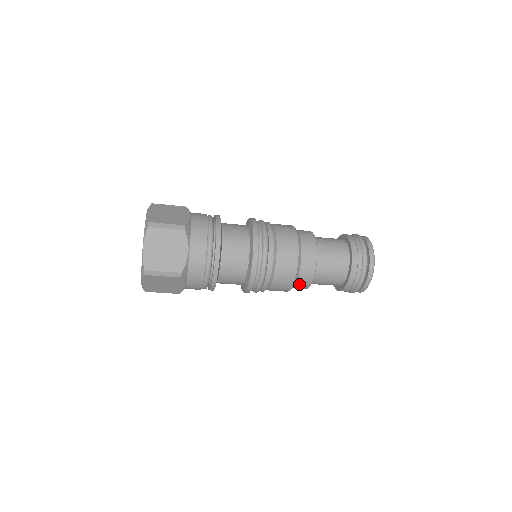
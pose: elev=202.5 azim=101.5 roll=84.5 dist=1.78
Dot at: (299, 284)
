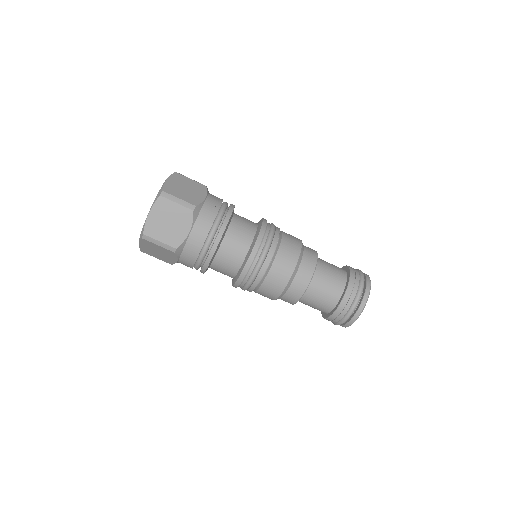
Dot at: (285, 298)
